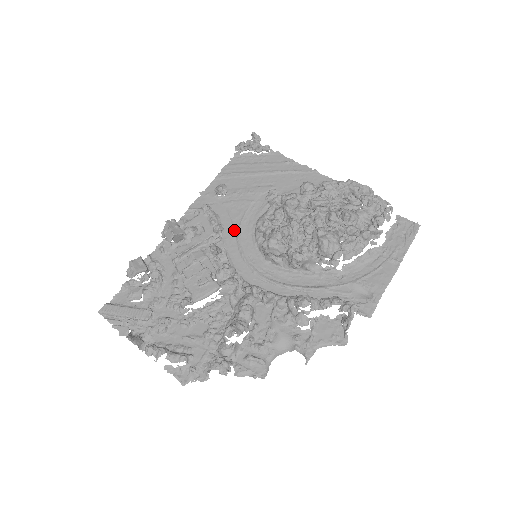
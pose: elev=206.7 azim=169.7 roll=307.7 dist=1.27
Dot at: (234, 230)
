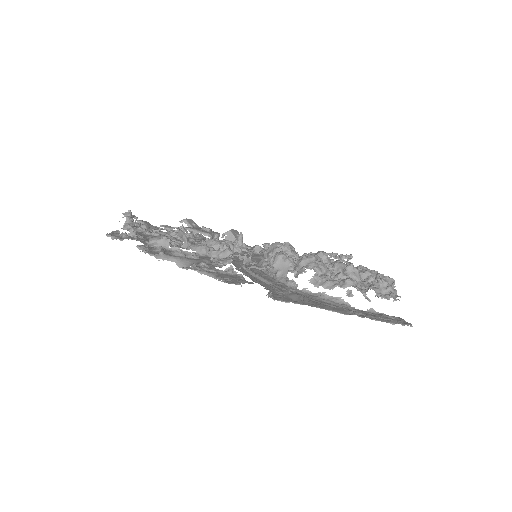
Dot at: occluded
